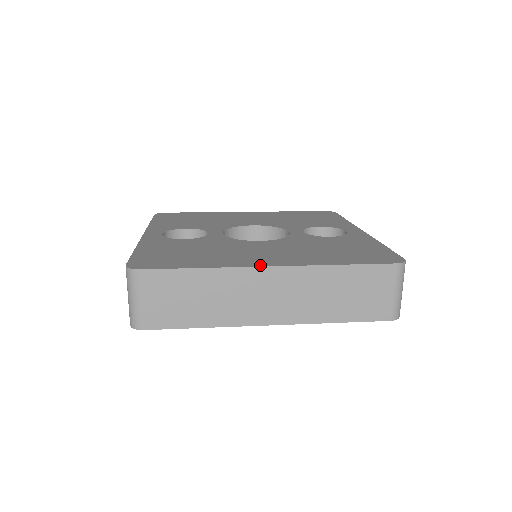
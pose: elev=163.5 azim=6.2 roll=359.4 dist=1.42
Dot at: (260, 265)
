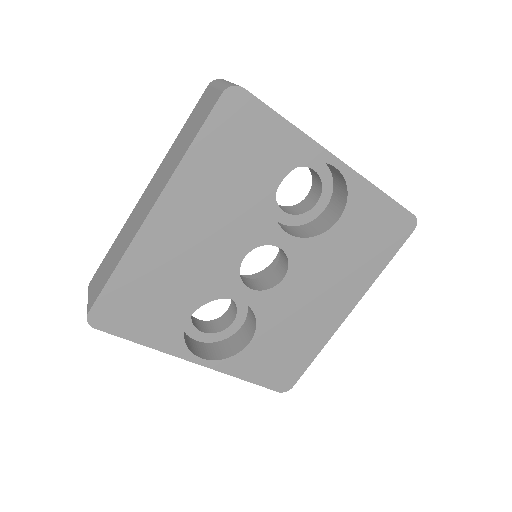
Dot at: occluded
